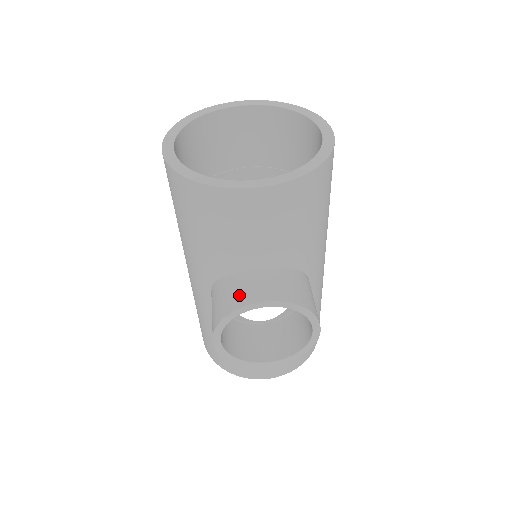
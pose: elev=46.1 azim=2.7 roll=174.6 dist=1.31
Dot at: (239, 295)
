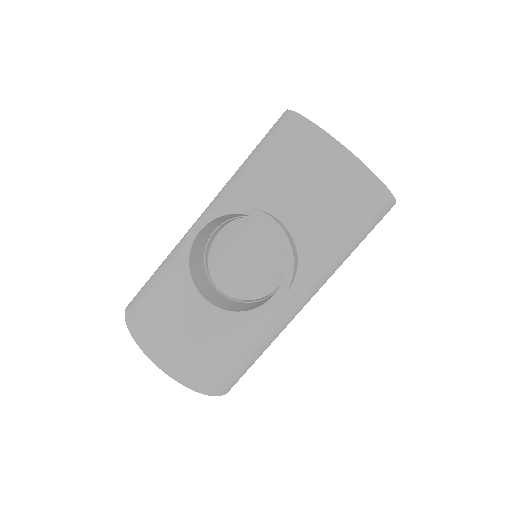
Dot at: occluded
